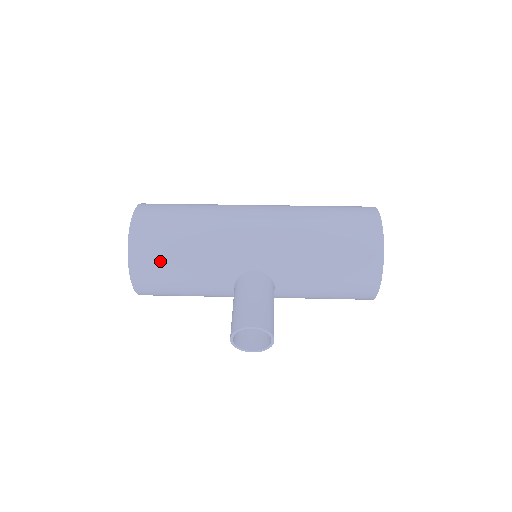
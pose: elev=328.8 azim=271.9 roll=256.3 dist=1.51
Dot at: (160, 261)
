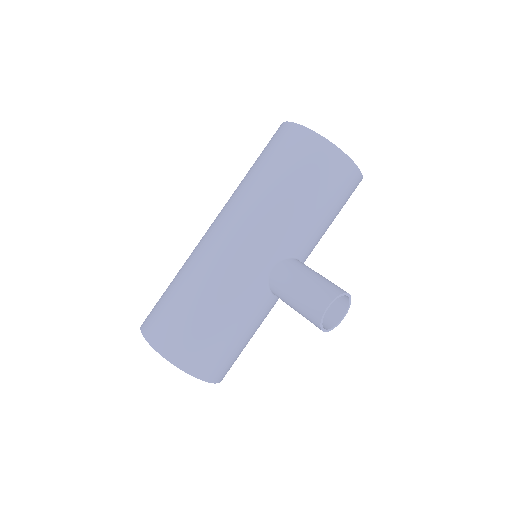
Dot at: (209, 346)
